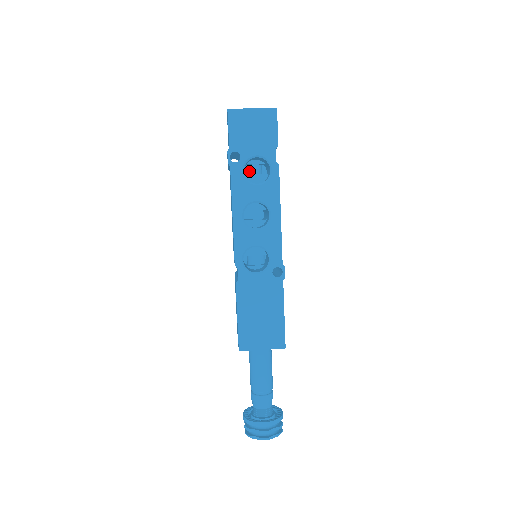
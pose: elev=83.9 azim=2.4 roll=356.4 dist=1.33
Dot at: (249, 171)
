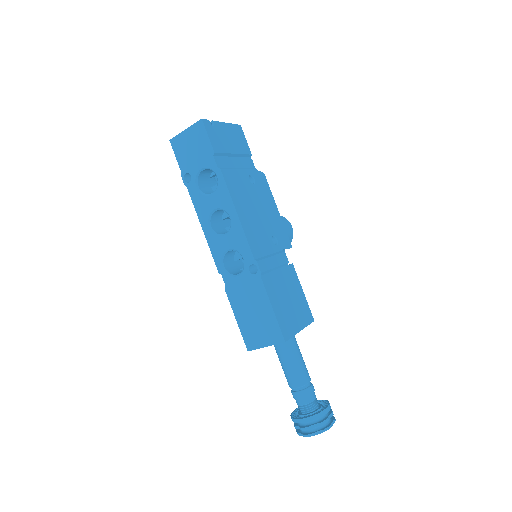
Dot at: occluded
